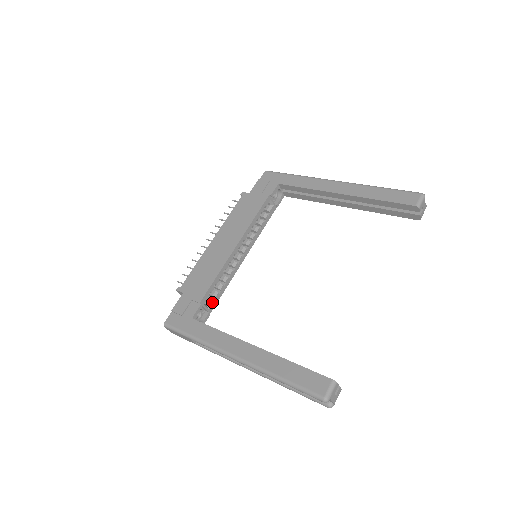
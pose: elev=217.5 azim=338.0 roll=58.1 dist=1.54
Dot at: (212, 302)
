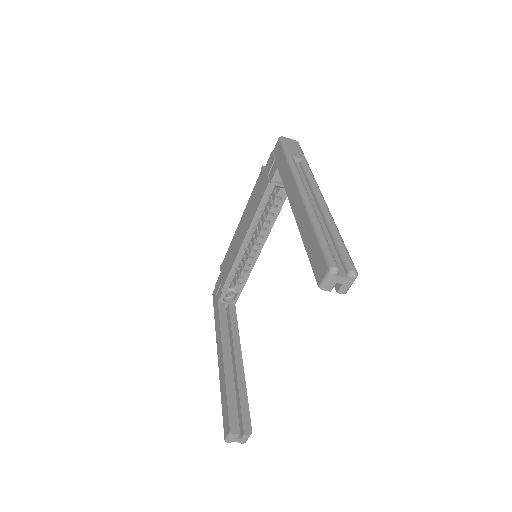
Dot at: (238, 286)
